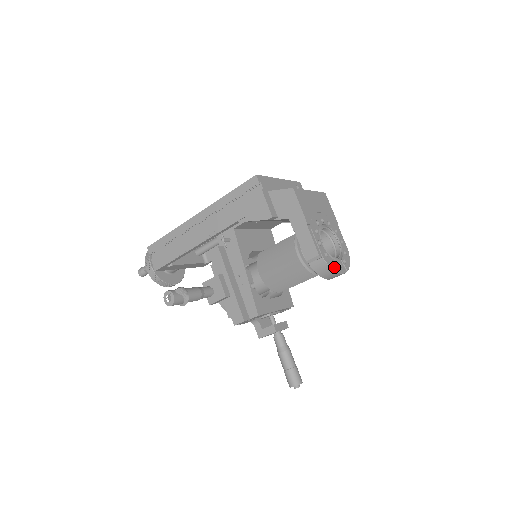
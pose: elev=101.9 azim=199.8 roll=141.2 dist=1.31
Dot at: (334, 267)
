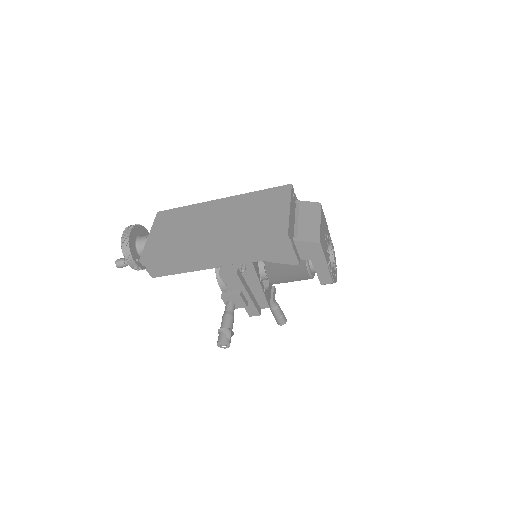
Dot at: (336, 278)
